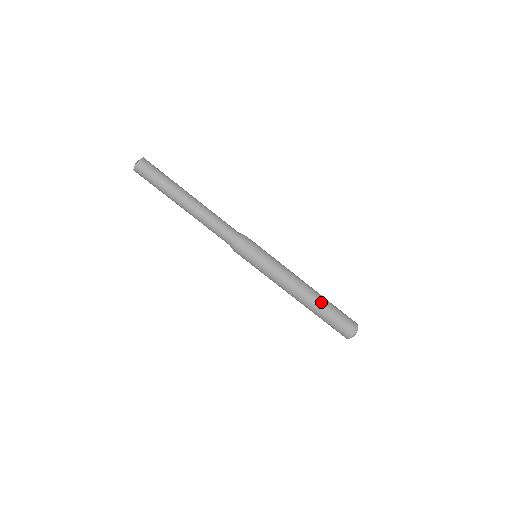
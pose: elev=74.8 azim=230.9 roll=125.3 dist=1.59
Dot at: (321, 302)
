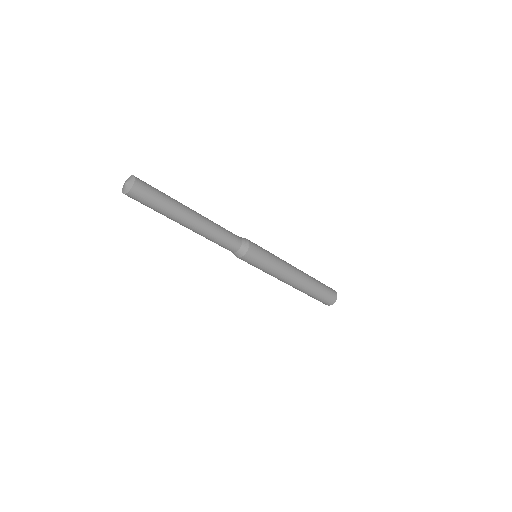
Dot at: (312, 283)
